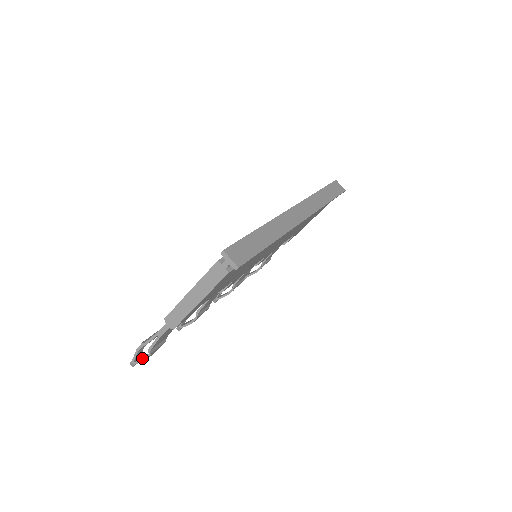
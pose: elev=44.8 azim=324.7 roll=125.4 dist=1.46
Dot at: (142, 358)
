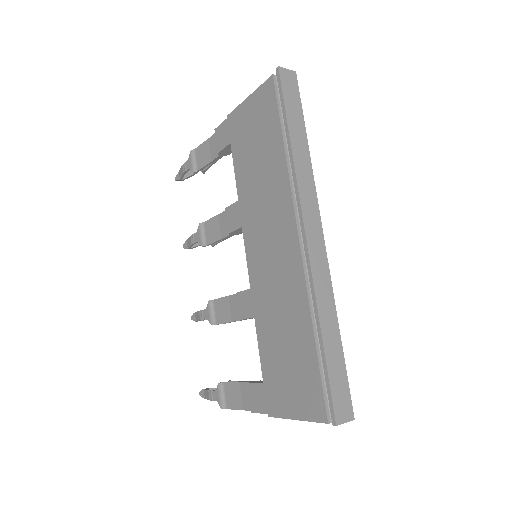
Dot at: occluded
